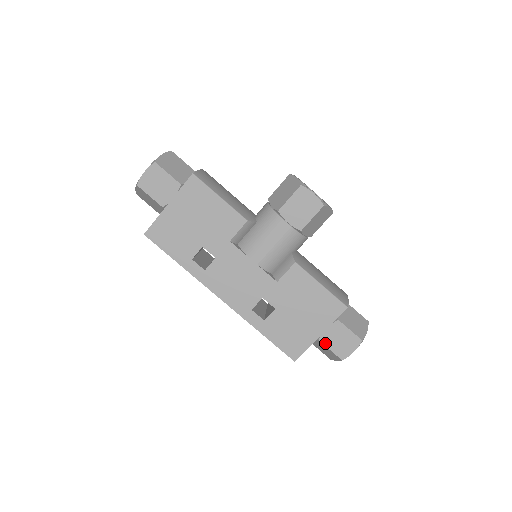
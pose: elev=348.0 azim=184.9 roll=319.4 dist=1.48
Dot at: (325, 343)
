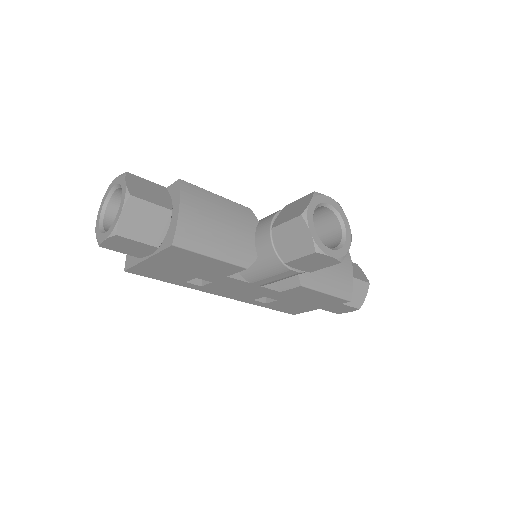
Dot at: (324, 309)
